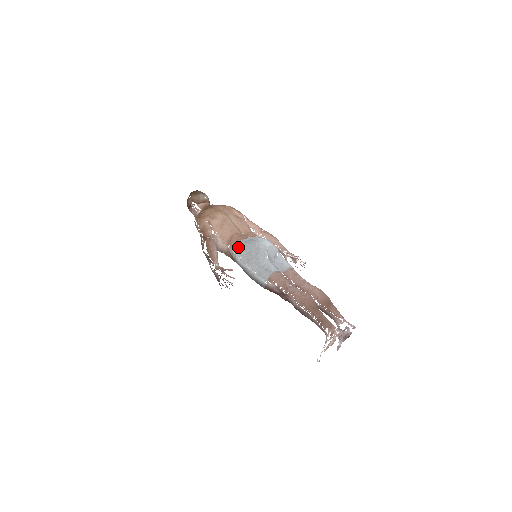
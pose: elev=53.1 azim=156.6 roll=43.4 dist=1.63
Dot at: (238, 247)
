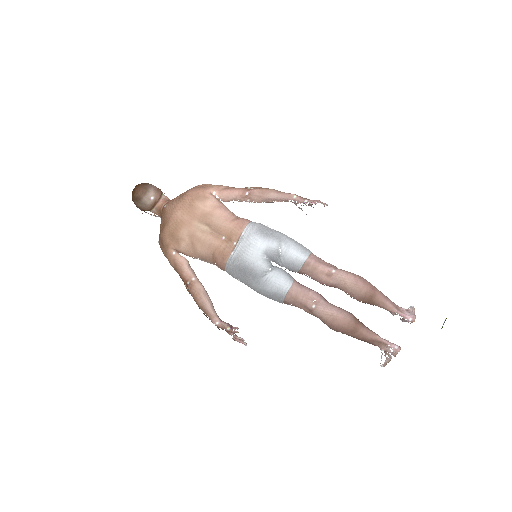
Dot at: (228, 271)
